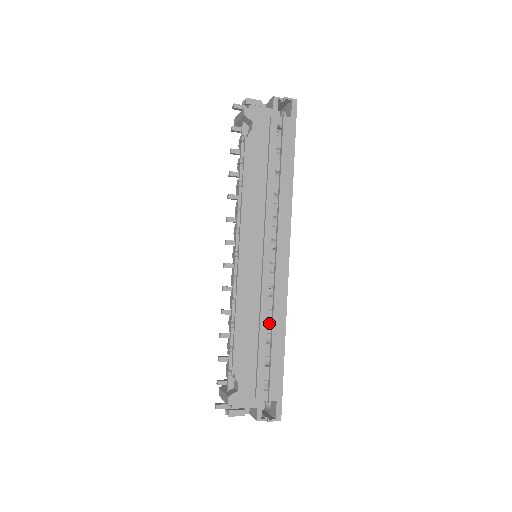
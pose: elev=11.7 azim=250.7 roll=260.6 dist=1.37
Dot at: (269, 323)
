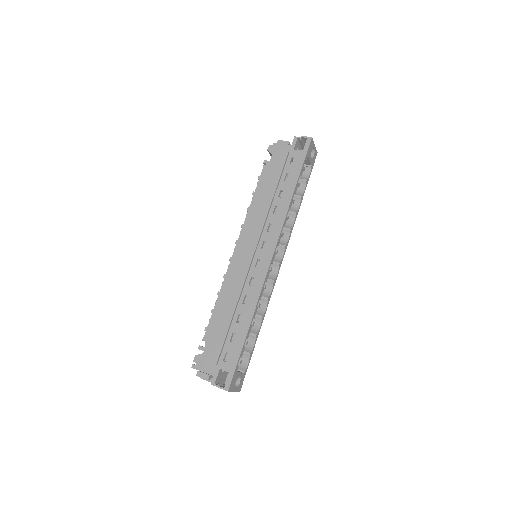
Dot at: (243, 306)
